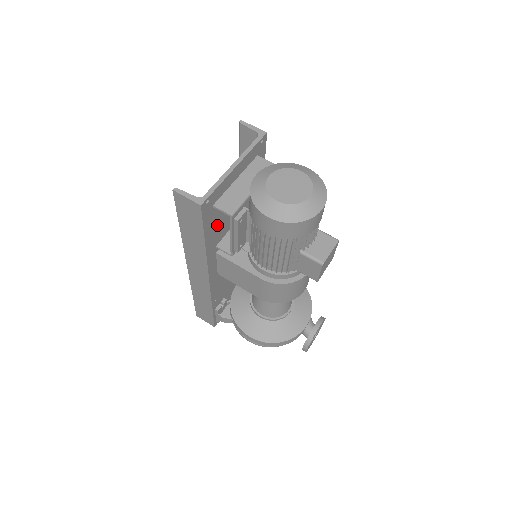
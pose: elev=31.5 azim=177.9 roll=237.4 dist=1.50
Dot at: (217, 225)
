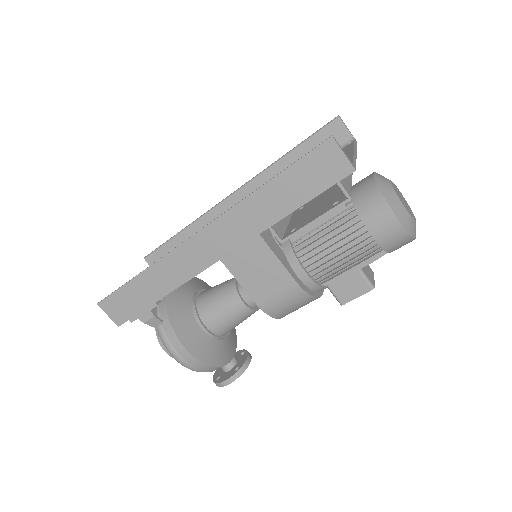
Dot at: occluded
